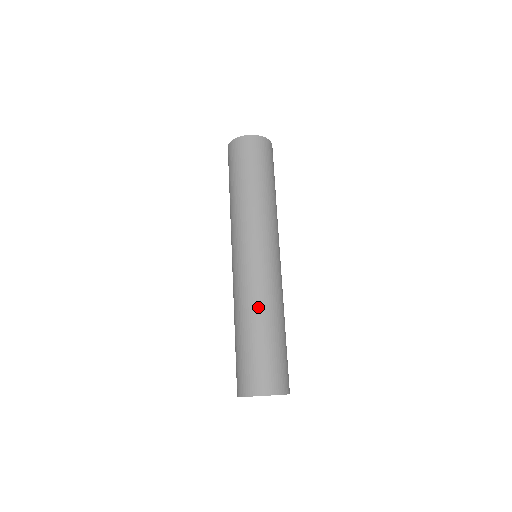
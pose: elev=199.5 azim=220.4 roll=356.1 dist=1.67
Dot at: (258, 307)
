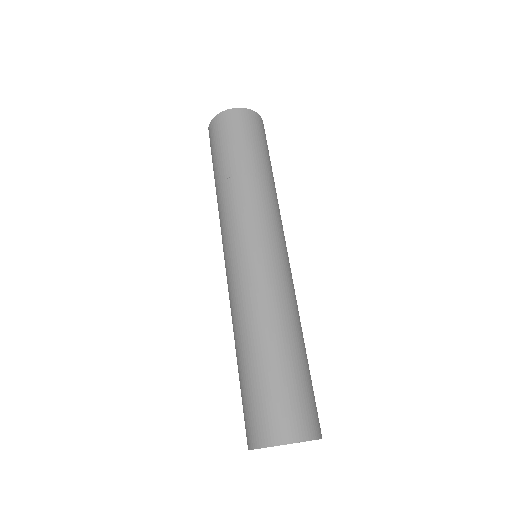
Dot at: (244, 324)
